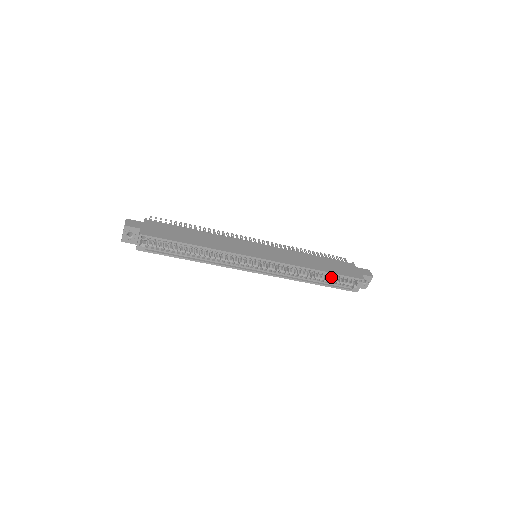
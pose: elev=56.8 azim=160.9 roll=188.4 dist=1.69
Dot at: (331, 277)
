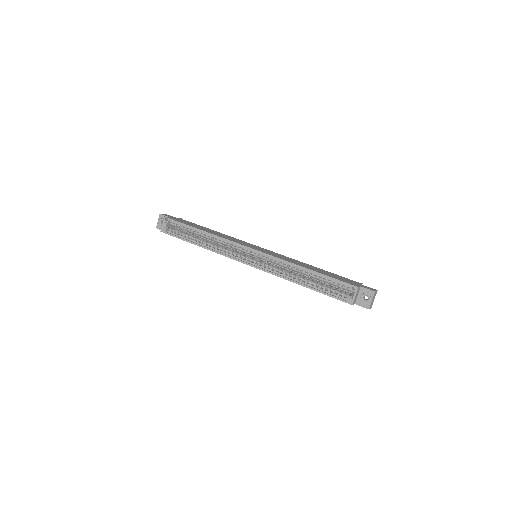
Dot at: (324, 284)
